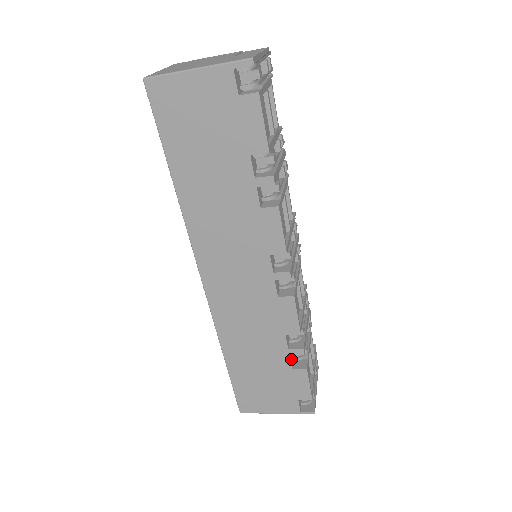
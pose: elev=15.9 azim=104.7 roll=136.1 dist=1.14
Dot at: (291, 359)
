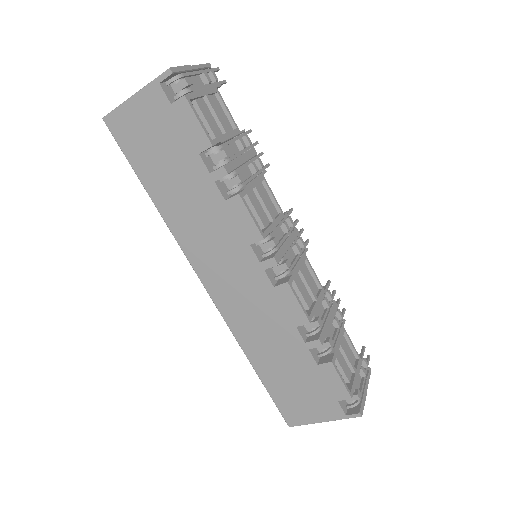
Dot at: (314, 355)
